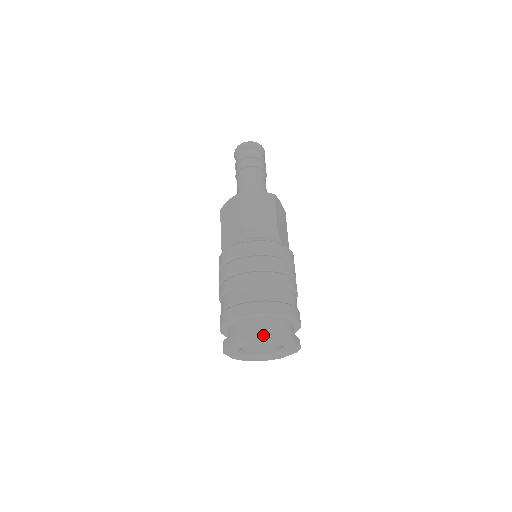
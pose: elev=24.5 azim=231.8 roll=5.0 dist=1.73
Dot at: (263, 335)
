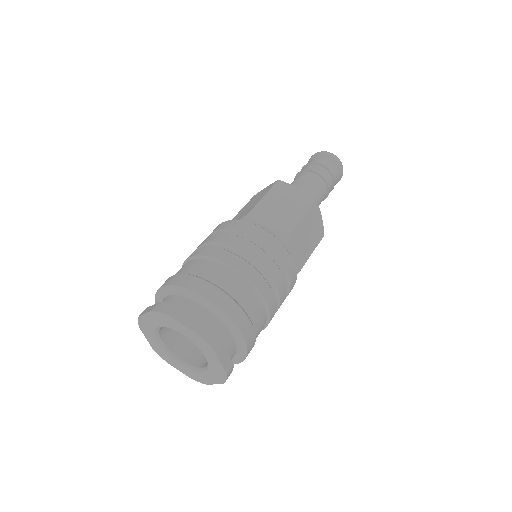
Dot at: (182, 318)
